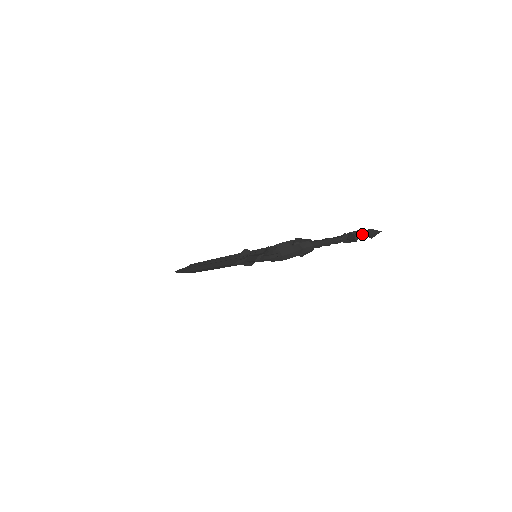
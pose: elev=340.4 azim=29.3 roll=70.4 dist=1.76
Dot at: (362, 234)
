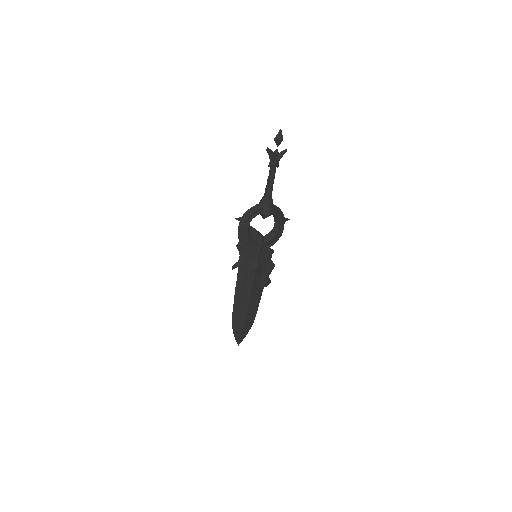
Dot at: (284, 151)
